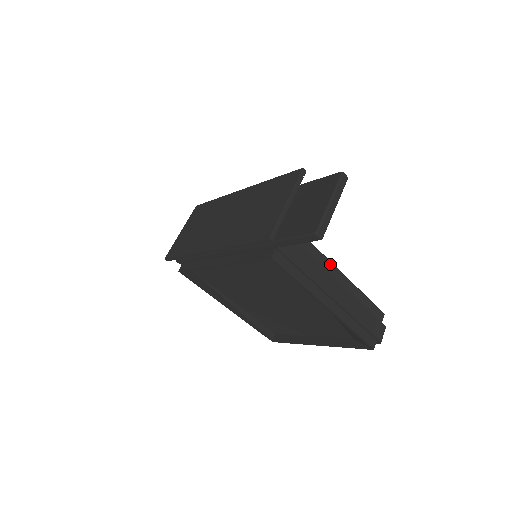
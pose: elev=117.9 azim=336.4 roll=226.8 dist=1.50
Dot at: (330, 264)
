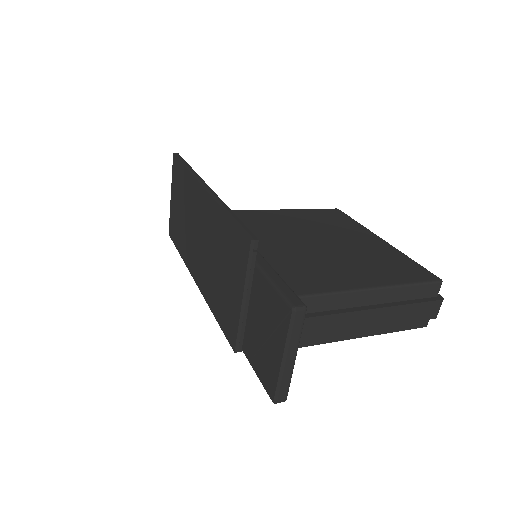
Dot at: (340, 296)
